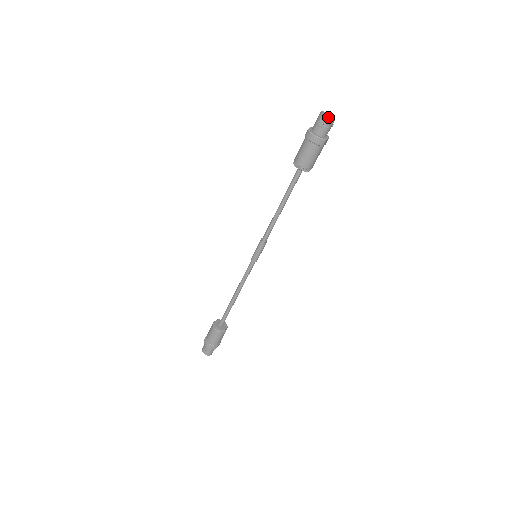
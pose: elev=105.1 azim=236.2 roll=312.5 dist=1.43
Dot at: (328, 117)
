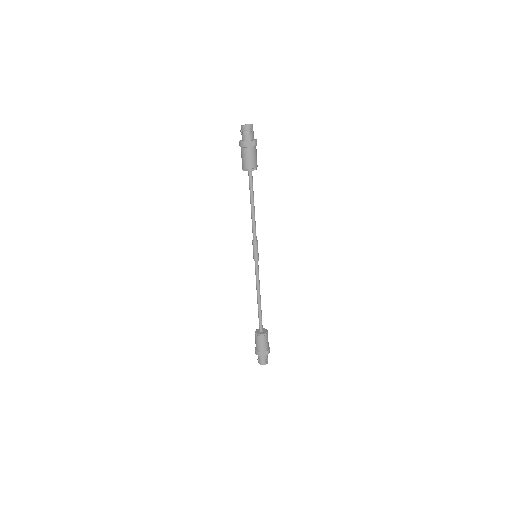
Dot at: (252, 127)
